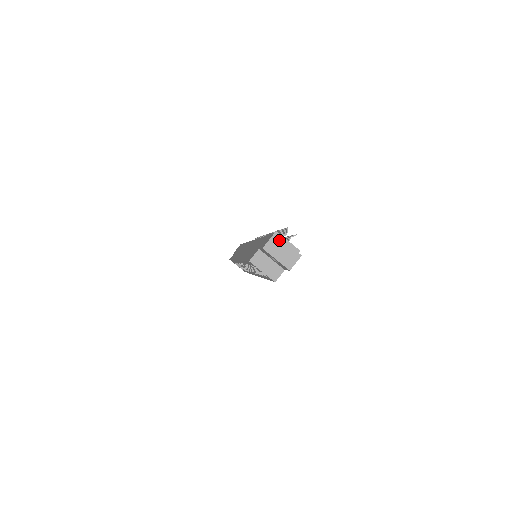
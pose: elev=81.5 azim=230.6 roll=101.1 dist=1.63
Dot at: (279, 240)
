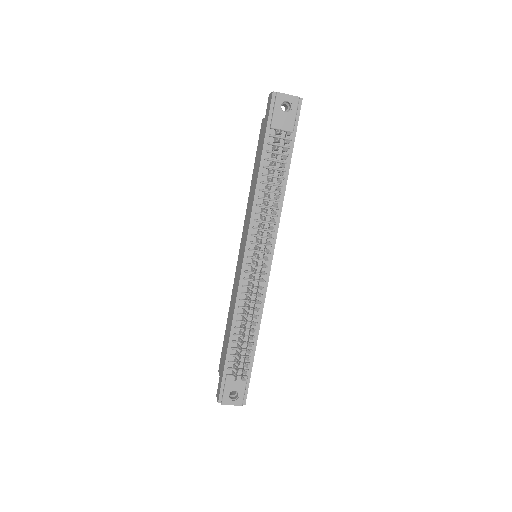
Dot at: (224, 403)
